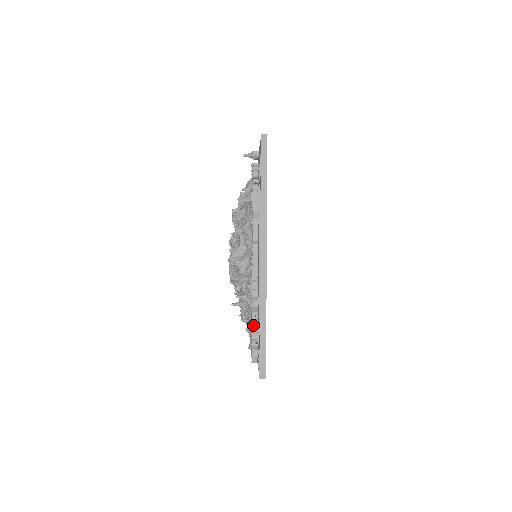
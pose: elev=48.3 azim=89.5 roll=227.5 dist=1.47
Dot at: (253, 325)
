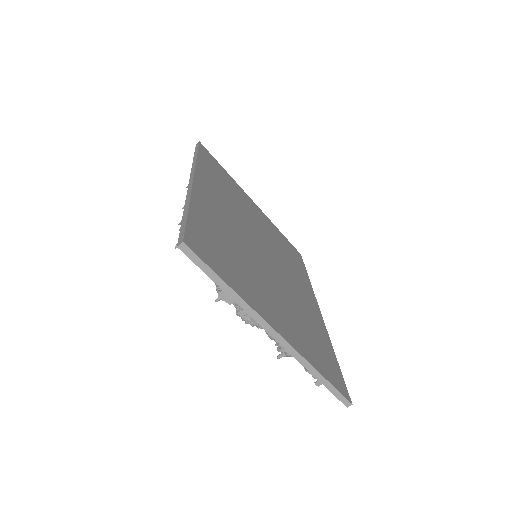
Dot at: occluded
